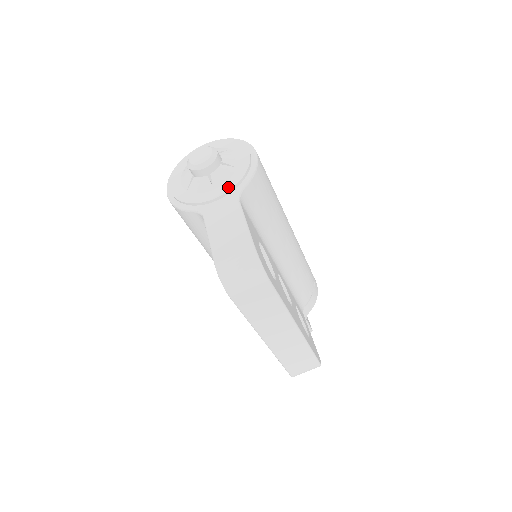
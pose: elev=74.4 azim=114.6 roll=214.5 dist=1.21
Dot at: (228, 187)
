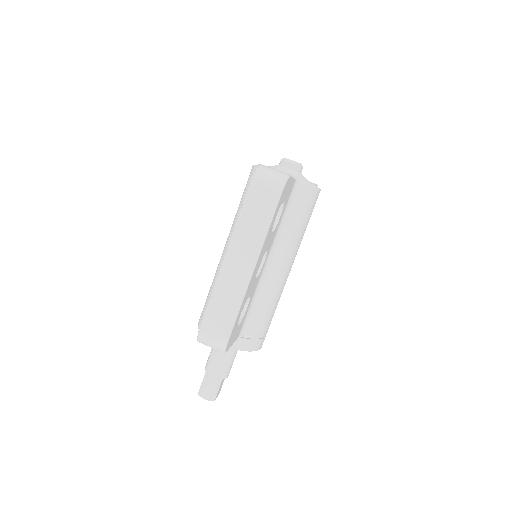
Dot at: occluded
